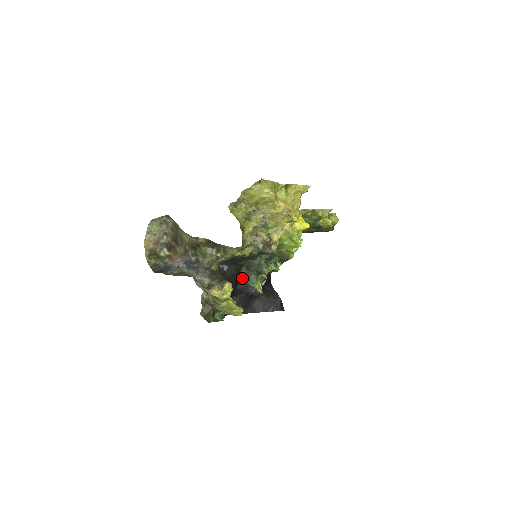
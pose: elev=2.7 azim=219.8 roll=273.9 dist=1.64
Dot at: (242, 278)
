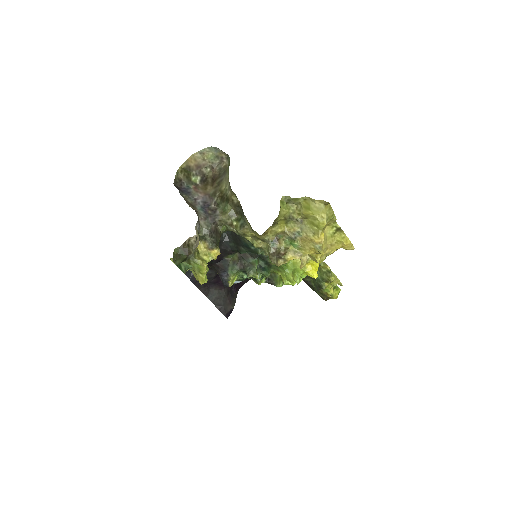
Dot at: (229, 260)
